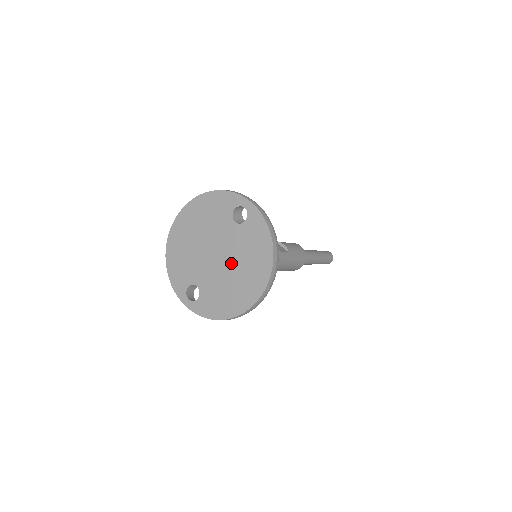
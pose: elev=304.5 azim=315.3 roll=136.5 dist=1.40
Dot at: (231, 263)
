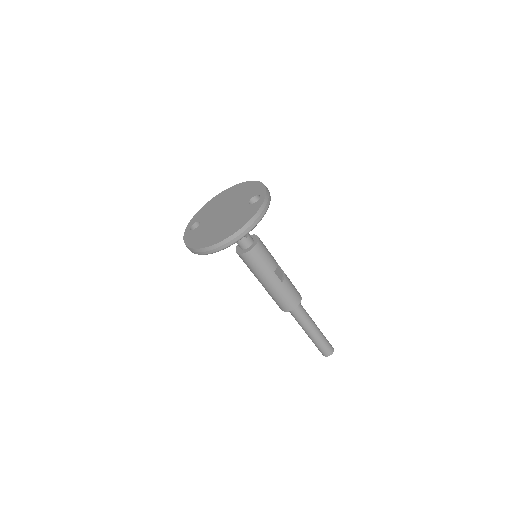
Dot at: (224, 221)
